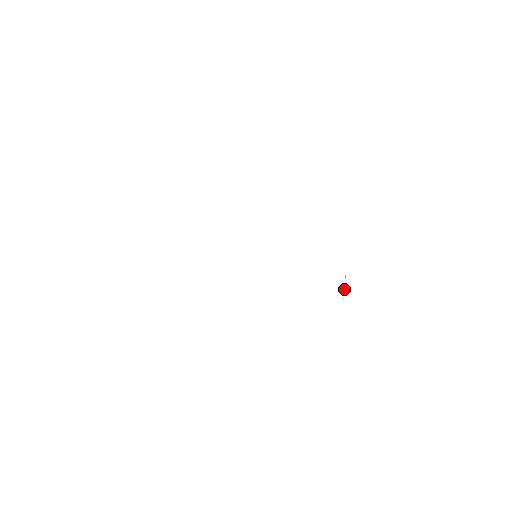
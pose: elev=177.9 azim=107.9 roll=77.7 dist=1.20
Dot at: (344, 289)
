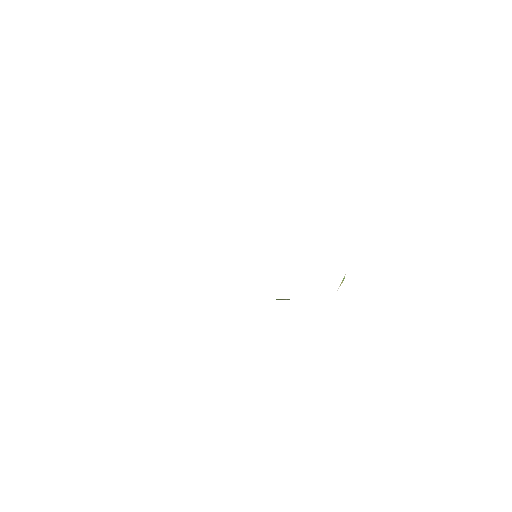
Dot at: occluded
